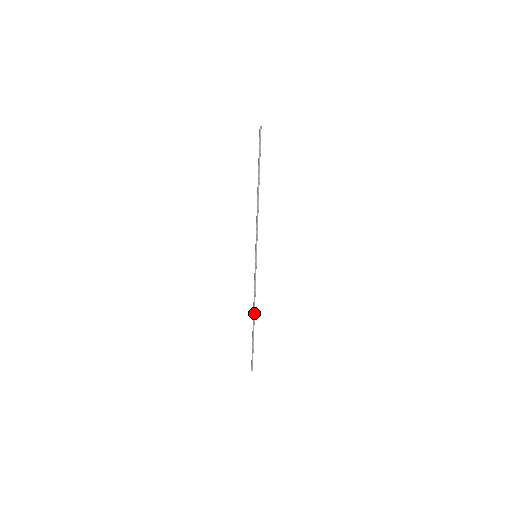
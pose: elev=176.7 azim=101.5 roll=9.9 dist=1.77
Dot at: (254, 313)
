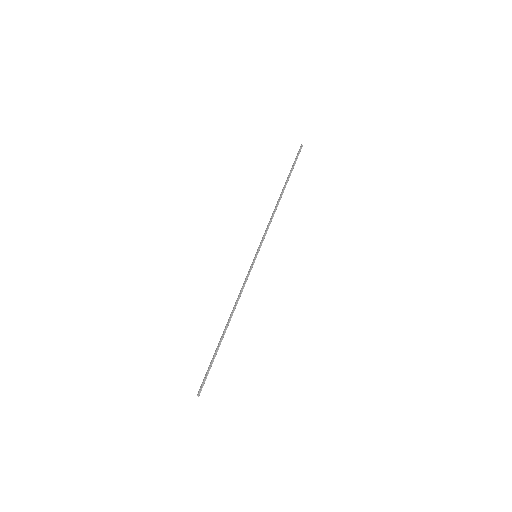
Dot at: (230, 319)
